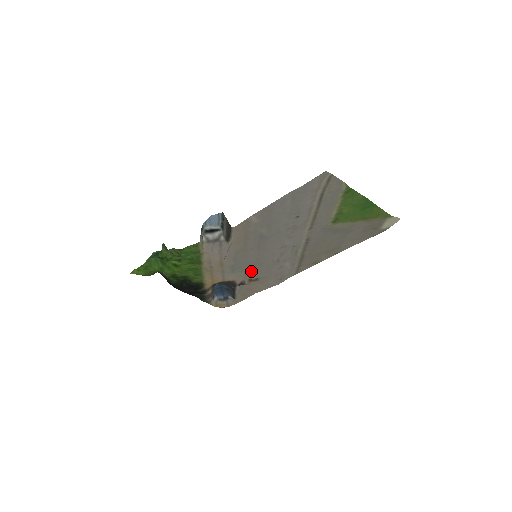
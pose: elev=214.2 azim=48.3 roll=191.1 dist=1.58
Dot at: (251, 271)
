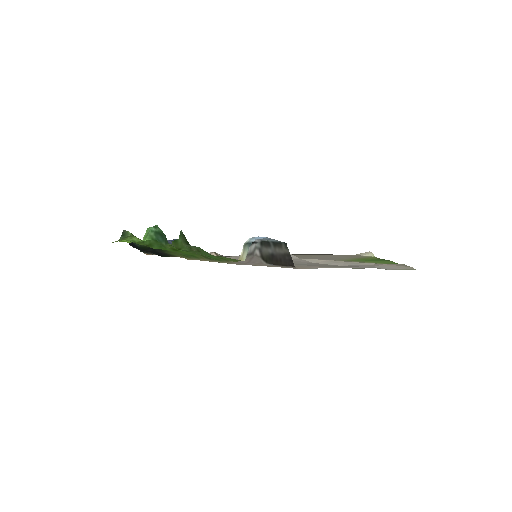
Dot at: occluded
